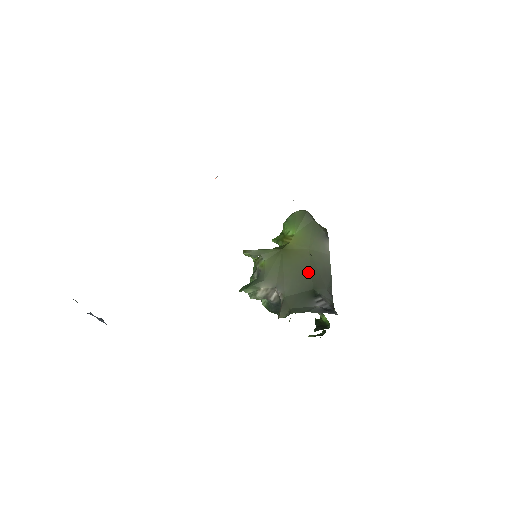
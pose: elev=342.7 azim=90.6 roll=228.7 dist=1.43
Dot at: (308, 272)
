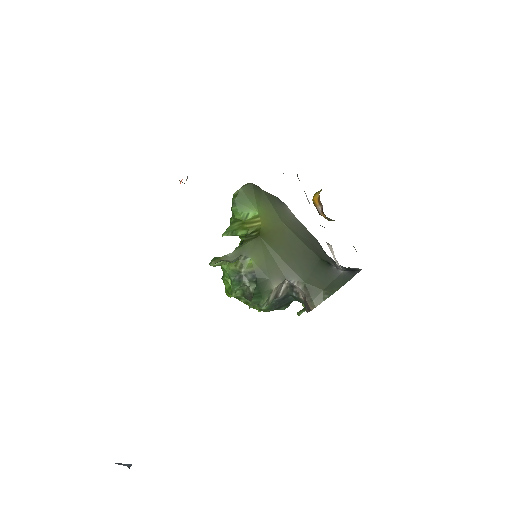
Dot at: (302, 245)
